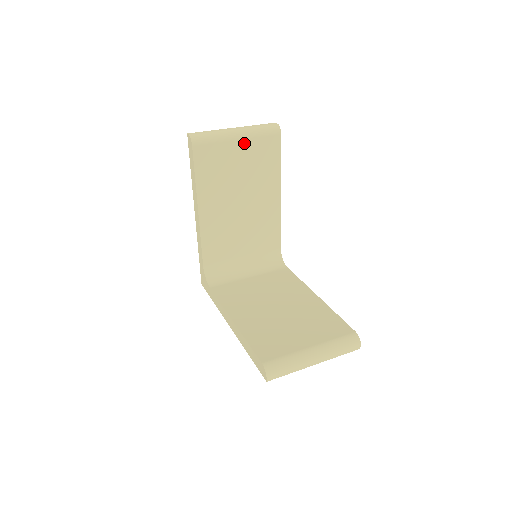
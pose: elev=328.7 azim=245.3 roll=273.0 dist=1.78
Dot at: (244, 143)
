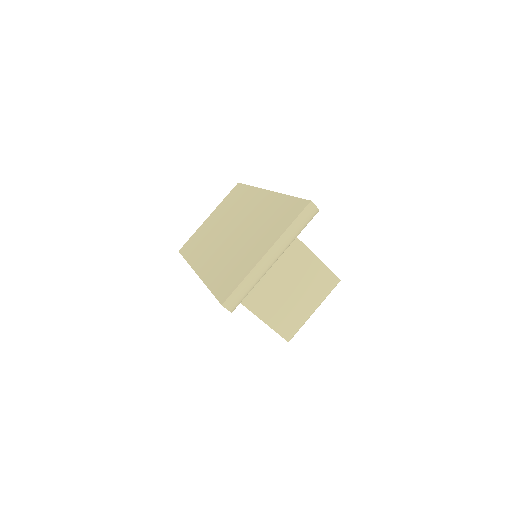
Dot at: occluded
